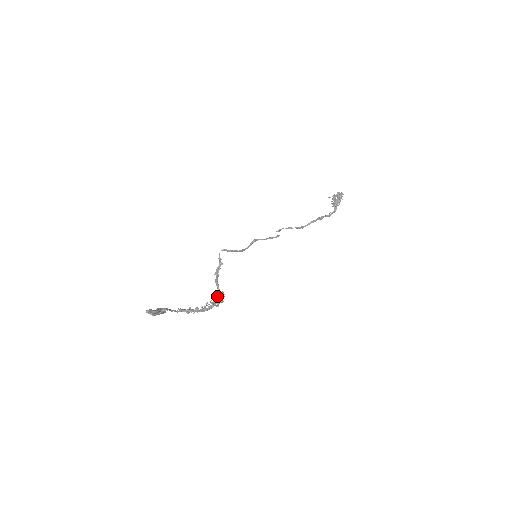
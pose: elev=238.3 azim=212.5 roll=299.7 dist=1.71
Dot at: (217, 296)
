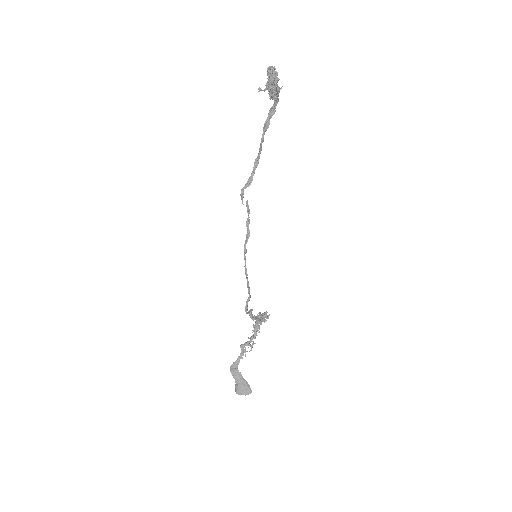
Dot at: (263, 320)
